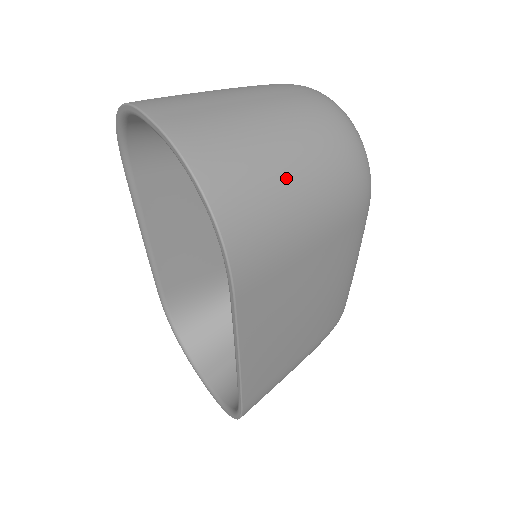
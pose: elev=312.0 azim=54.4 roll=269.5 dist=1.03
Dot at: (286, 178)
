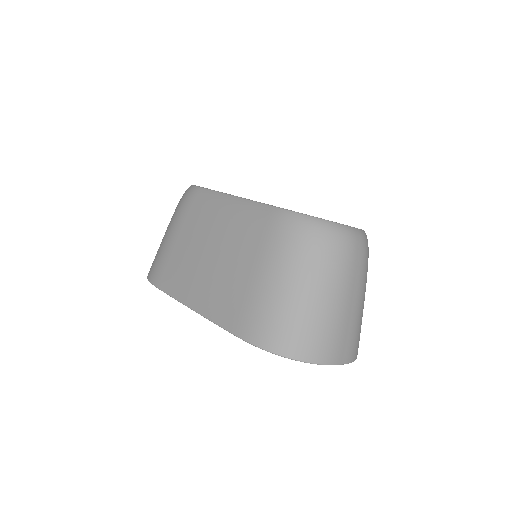
Dot at: occluded
